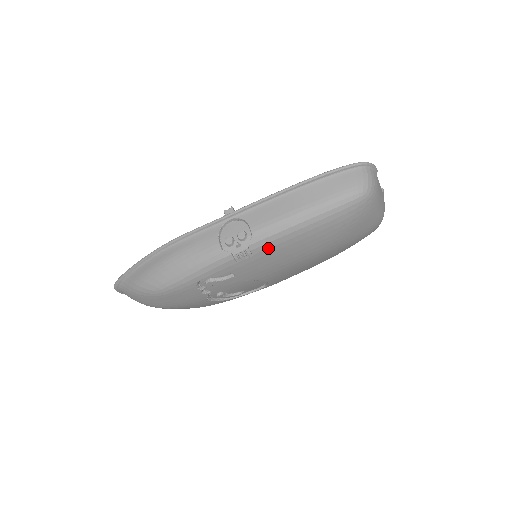
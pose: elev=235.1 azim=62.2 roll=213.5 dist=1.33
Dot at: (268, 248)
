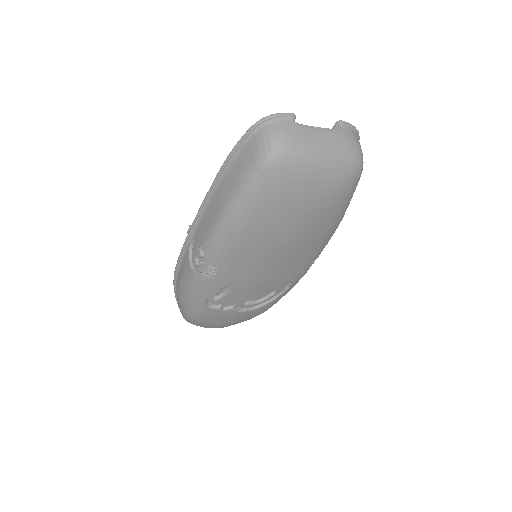
Dot at: (225, 256)
